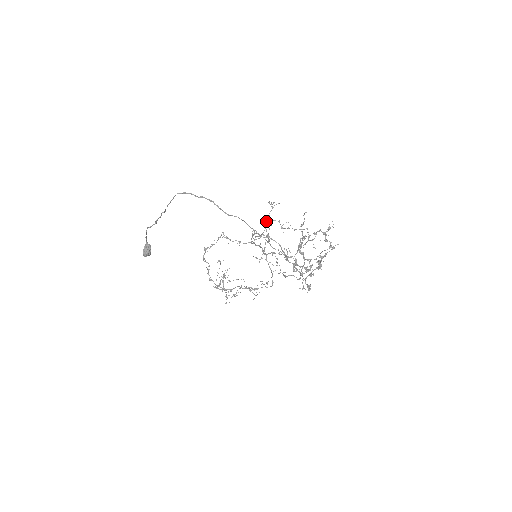
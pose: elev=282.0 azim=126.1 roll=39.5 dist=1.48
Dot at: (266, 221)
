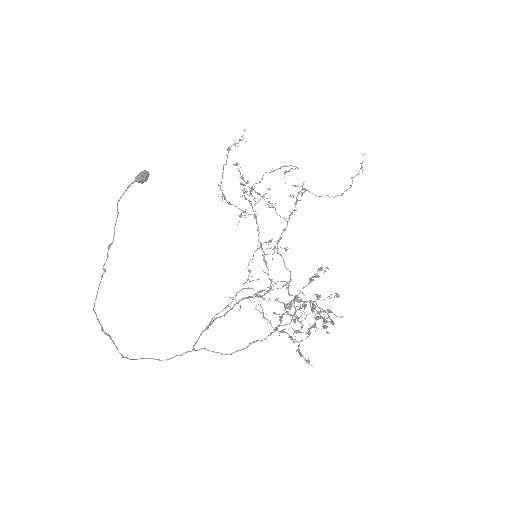
Dot at: occluded
